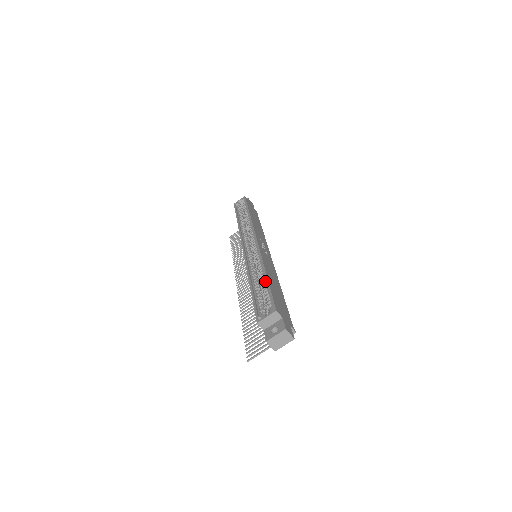
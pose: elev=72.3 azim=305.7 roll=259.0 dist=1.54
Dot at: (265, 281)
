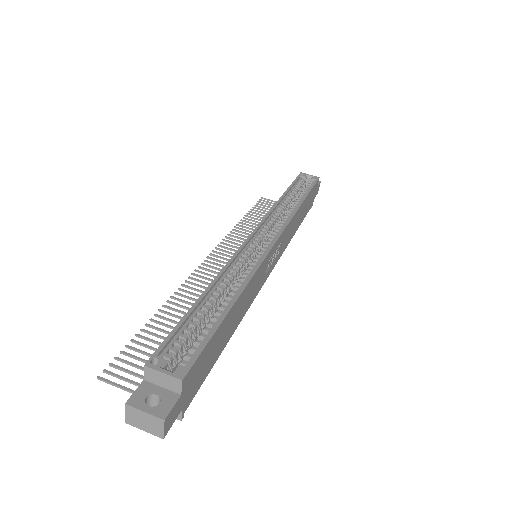
Dot at: (223, 311)
